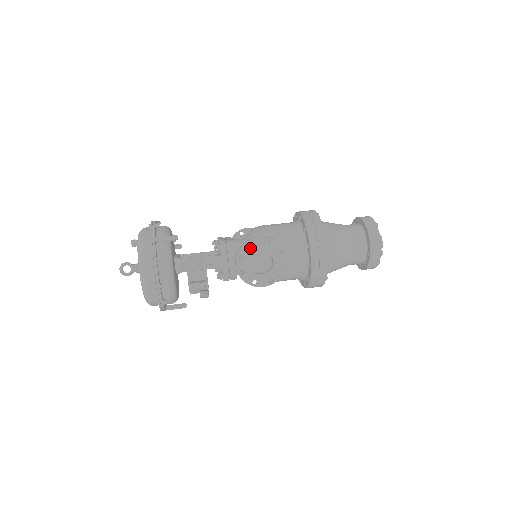
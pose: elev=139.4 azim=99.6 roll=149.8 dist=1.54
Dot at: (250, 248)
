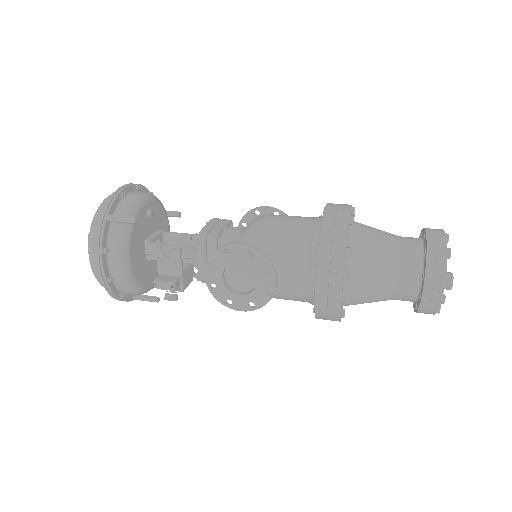
Dot at: (225, 257)
